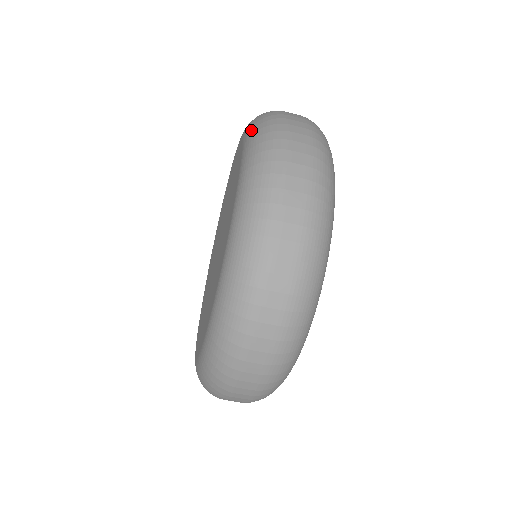
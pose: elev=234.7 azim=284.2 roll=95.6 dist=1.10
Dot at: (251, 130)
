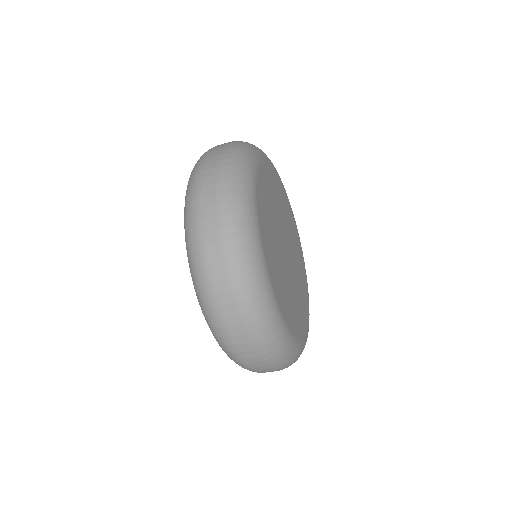
Dot at: occluded
